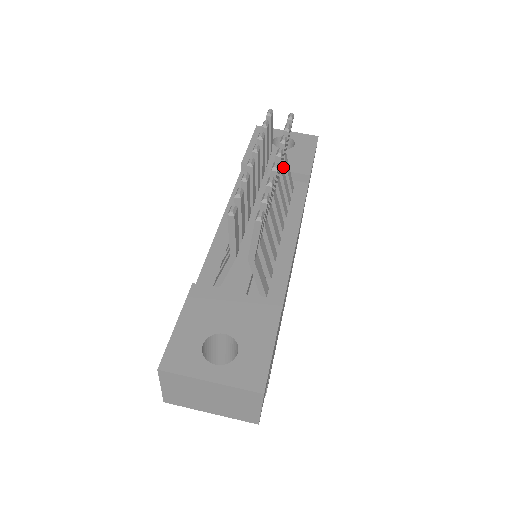
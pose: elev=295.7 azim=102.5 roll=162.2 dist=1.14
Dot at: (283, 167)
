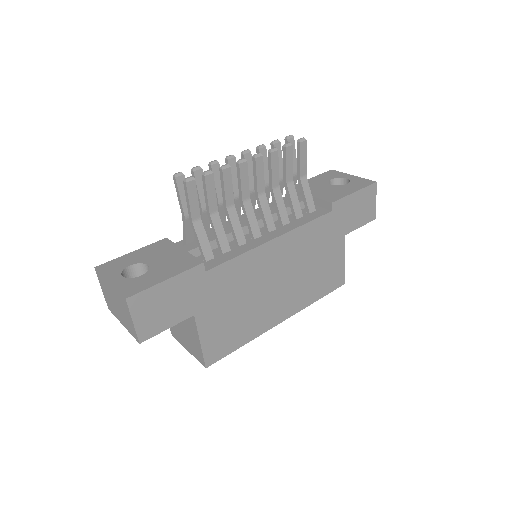
Dot at: occluded
